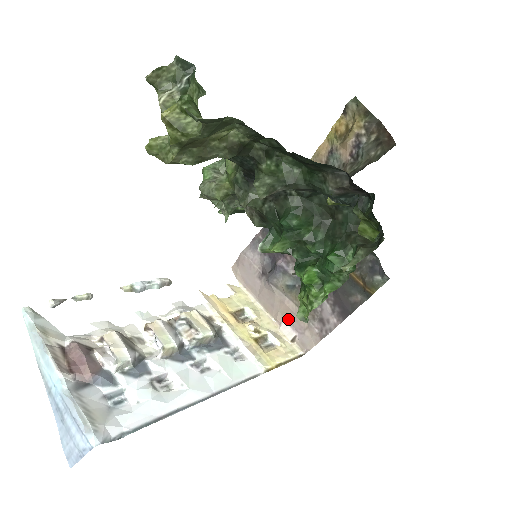
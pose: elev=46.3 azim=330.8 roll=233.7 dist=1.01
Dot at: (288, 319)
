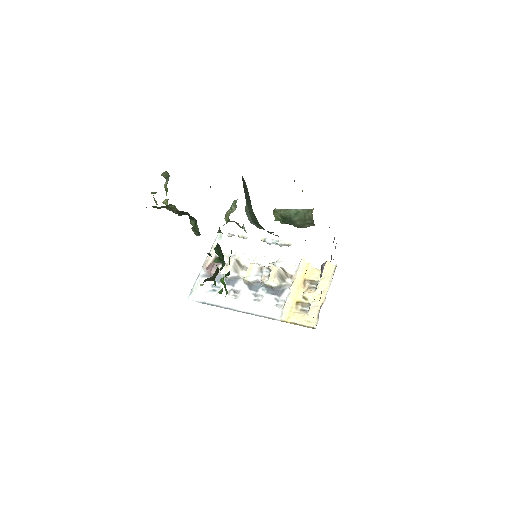
Dot at: occluded
